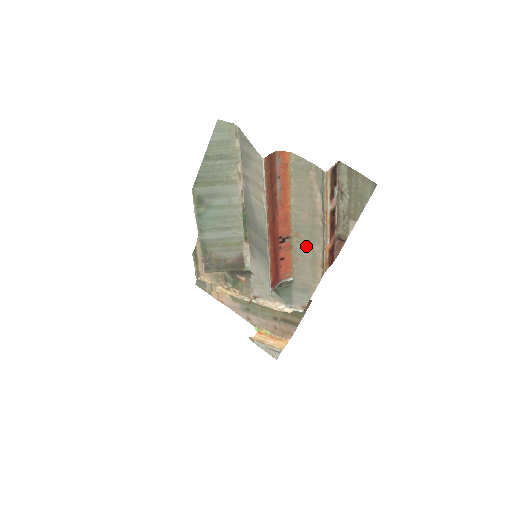
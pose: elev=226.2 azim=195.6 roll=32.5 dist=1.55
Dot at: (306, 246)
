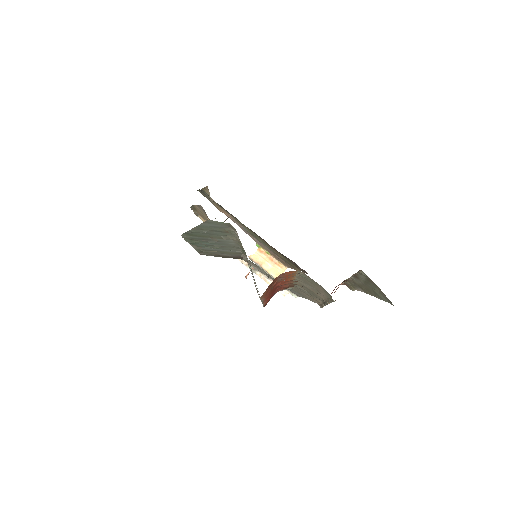
Dot at: (306, 291)
